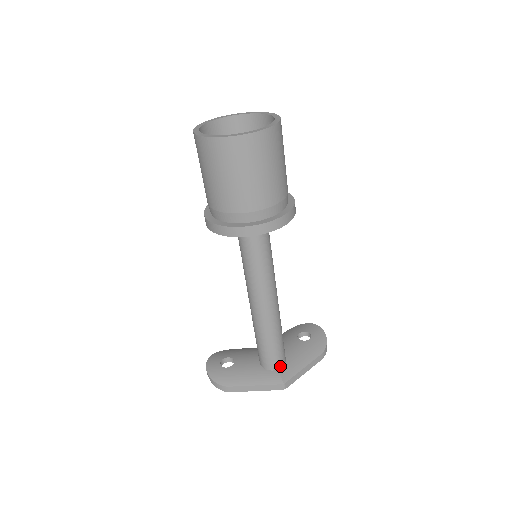
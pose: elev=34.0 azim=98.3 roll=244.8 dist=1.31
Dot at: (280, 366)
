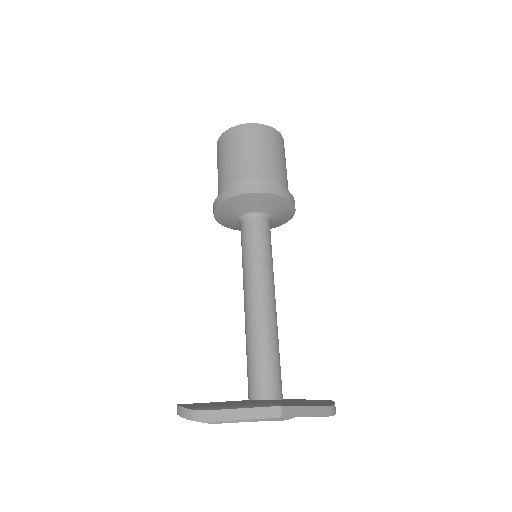
Dot at: (276, 396)
